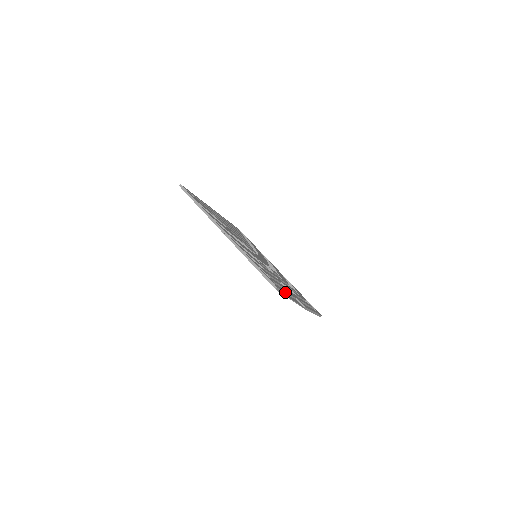
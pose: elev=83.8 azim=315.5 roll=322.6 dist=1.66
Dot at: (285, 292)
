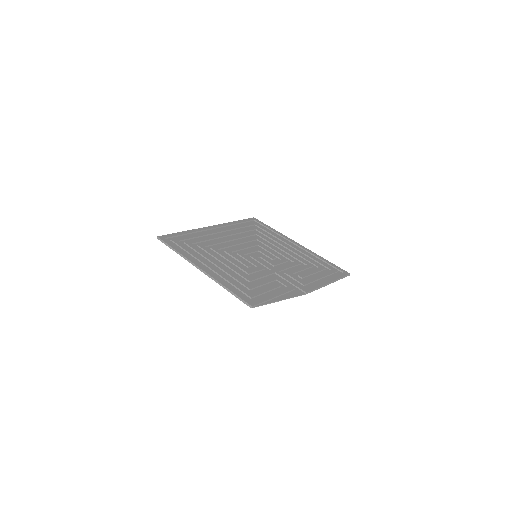
Dot at: (270, 299)
